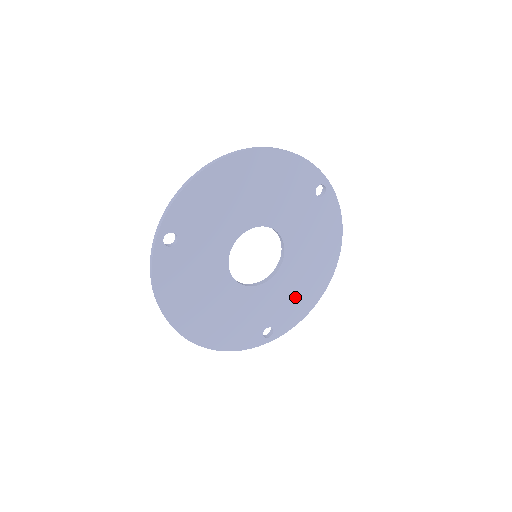
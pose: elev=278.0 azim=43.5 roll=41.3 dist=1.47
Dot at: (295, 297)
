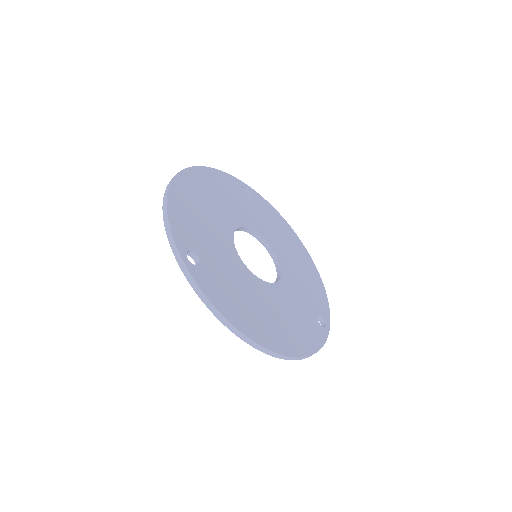
Dot at: (307, 281)
